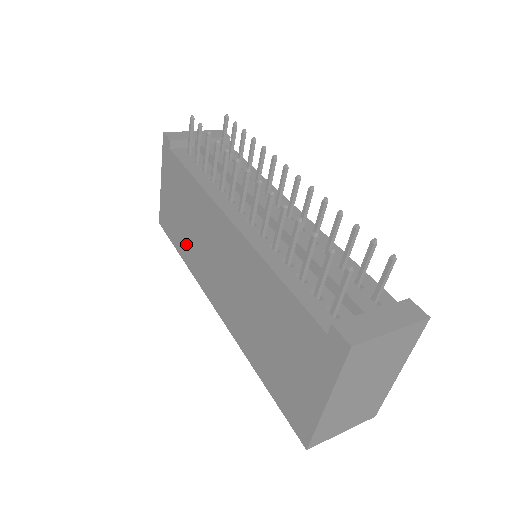
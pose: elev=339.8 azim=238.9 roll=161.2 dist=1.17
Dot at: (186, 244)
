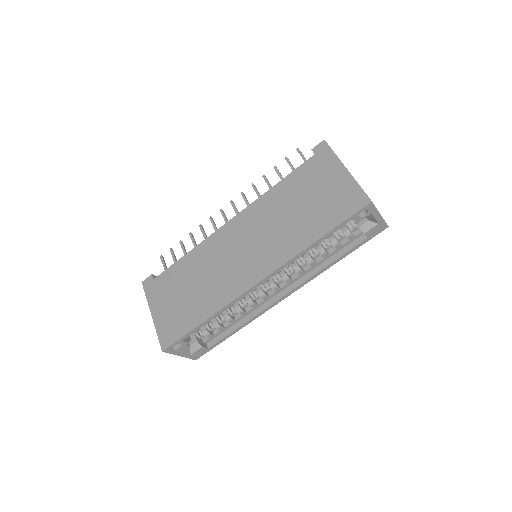
Dot at: (203, 301)
